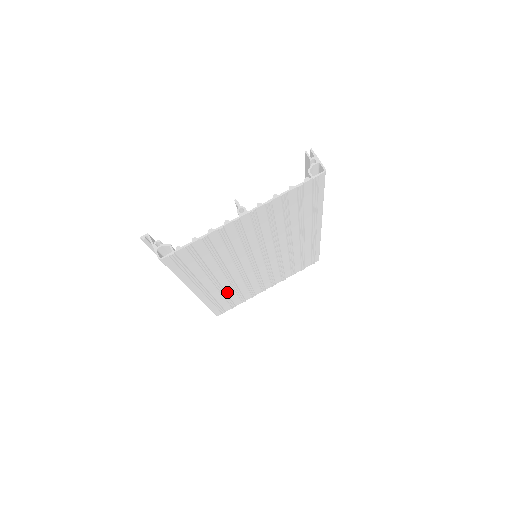
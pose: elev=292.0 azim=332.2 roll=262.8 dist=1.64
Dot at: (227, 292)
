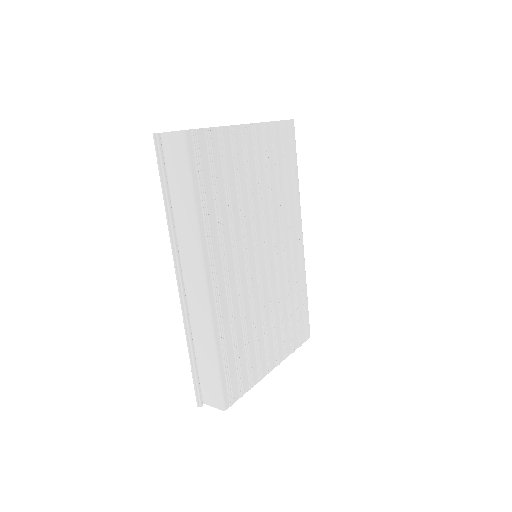
Dot at: (235, 323)
